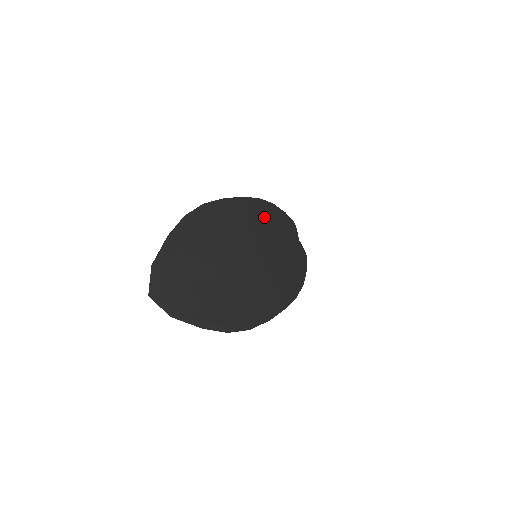
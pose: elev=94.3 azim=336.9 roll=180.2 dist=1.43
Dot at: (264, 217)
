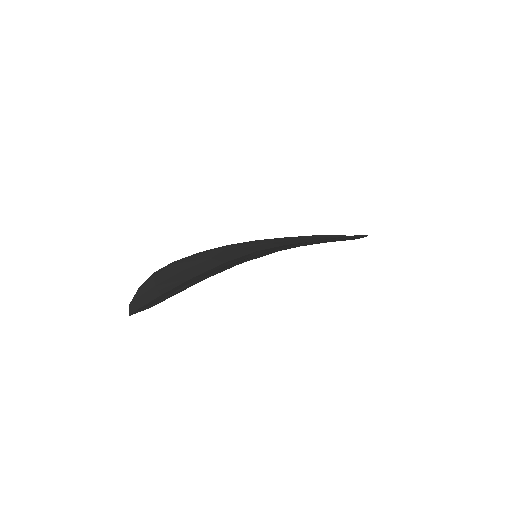
Dot at: occluded
